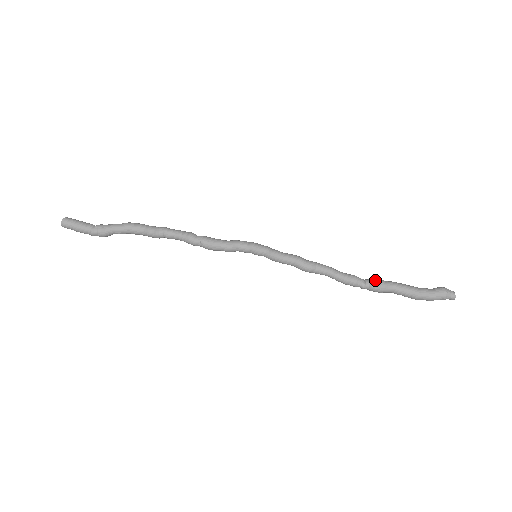
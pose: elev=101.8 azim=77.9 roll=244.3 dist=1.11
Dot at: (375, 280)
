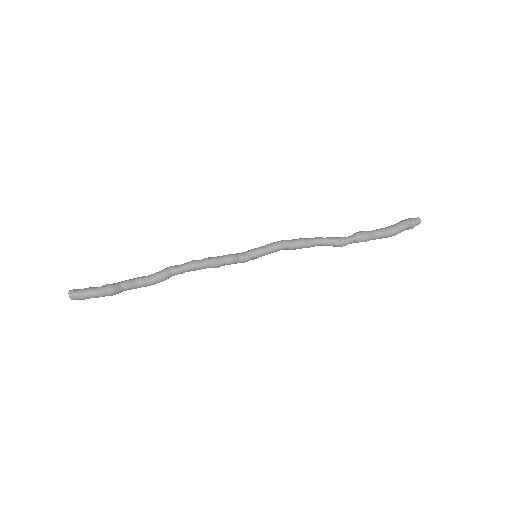
Dot at: (356, 232)
